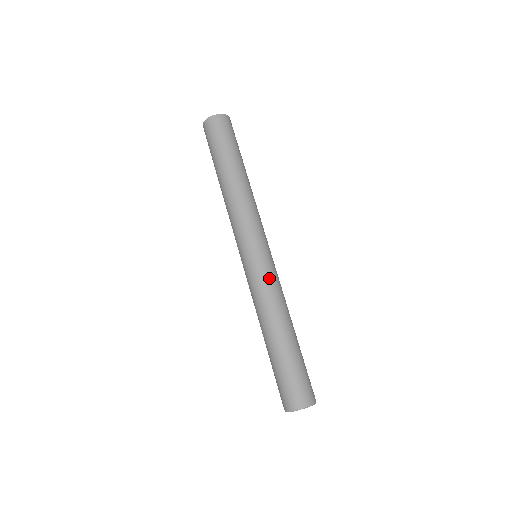
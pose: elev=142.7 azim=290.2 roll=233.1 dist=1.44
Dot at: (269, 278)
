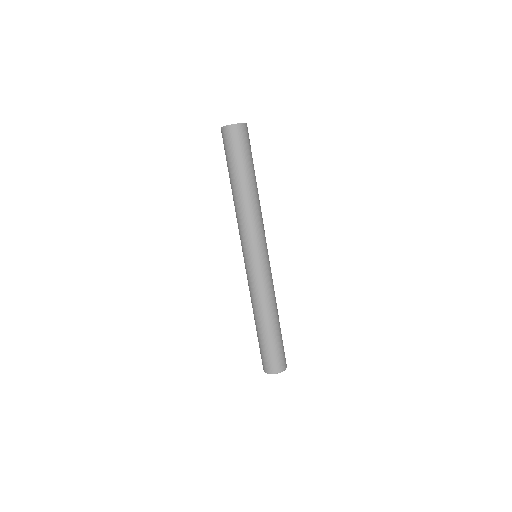
Dot at: (262, 281)
